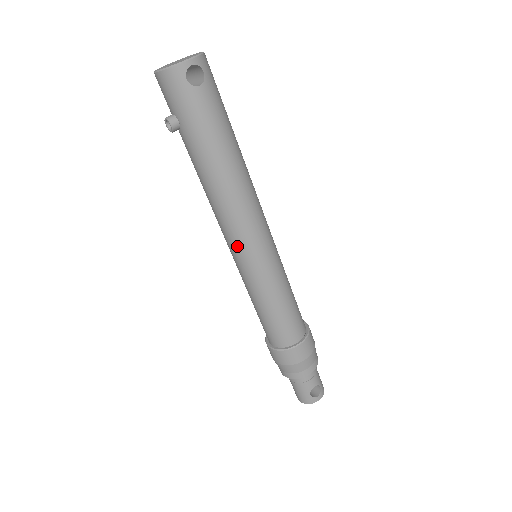
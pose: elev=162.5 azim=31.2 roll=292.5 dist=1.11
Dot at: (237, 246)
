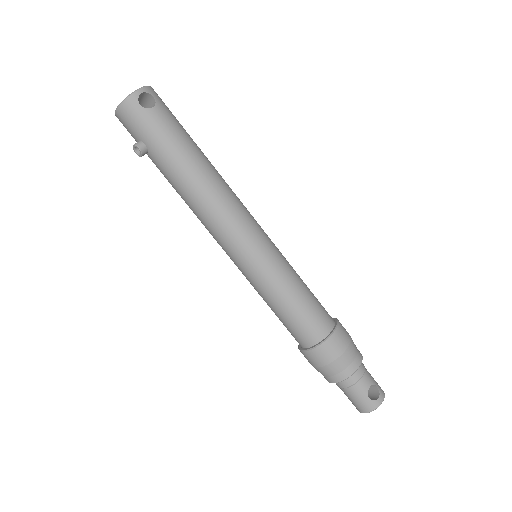
Dot at: (232, 244)
